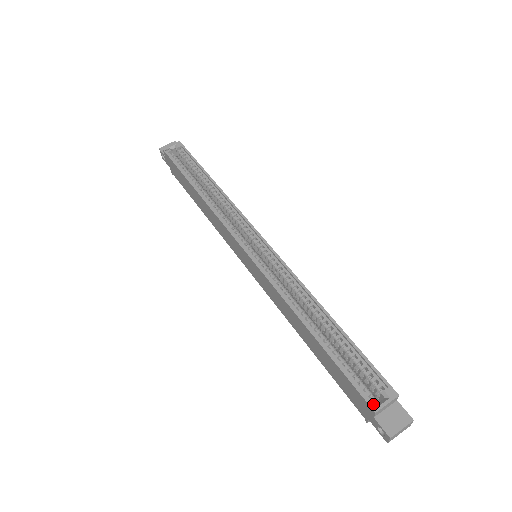
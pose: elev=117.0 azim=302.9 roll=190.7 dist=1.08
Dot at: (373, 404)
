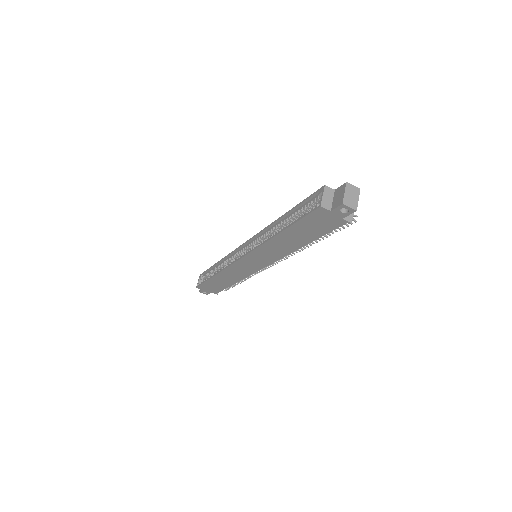
Dot at: occluded
